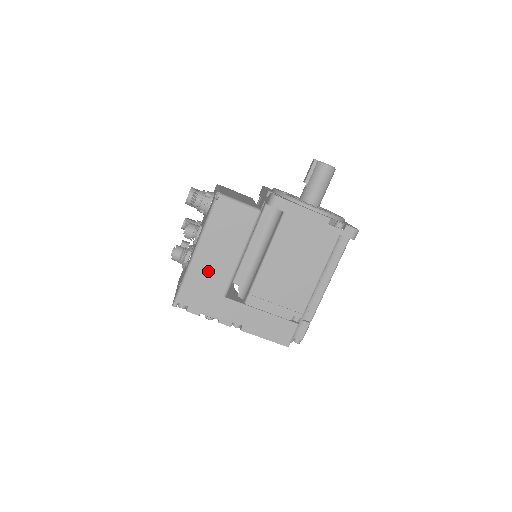
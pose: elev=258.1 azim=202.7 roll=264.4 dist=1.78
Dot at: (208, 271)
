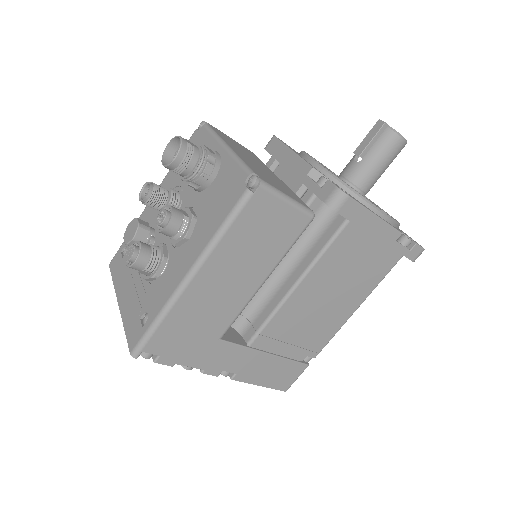
Dot at: (205, 304)
